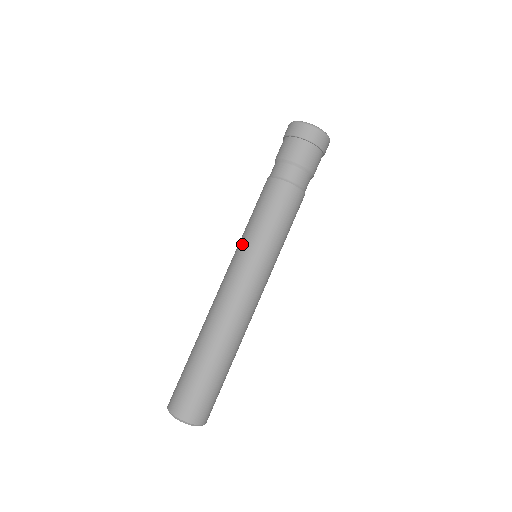
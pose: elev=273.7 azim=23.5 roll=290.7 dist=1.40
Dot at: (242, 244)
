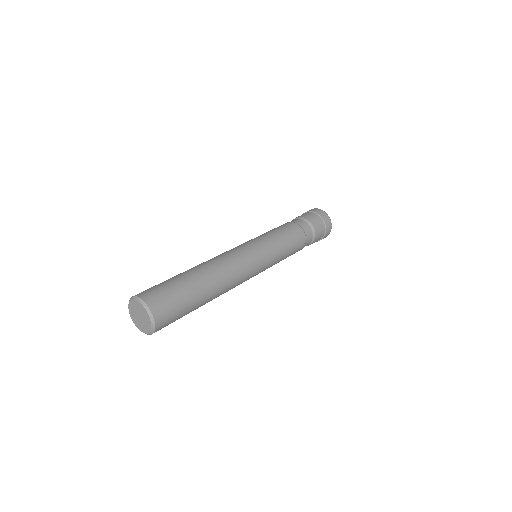
Dot at: occluded
